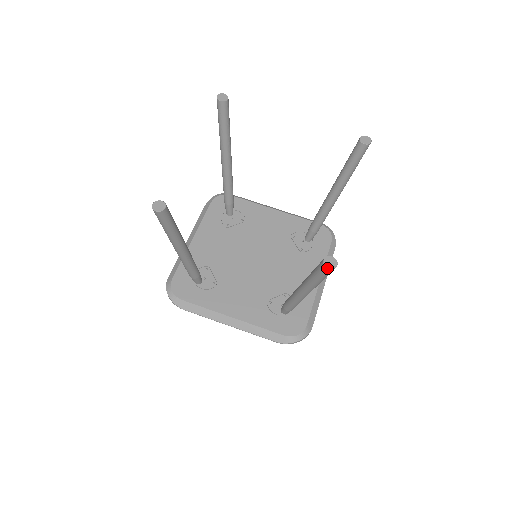
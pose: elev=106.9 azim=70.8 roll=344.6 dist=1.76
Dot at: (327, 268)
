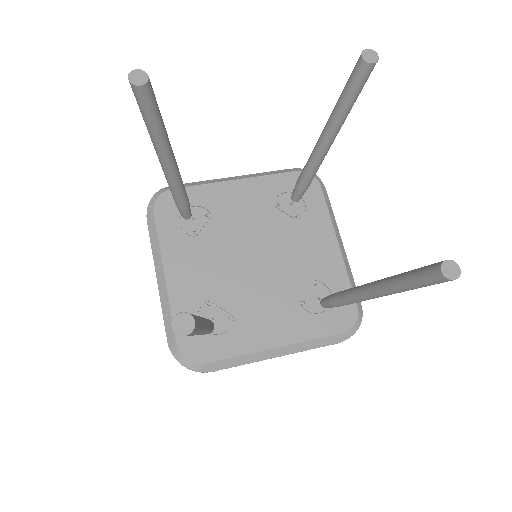
Dot at: (451, 280)
